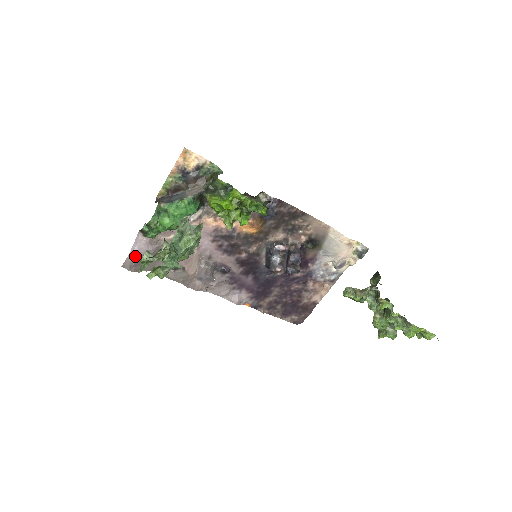
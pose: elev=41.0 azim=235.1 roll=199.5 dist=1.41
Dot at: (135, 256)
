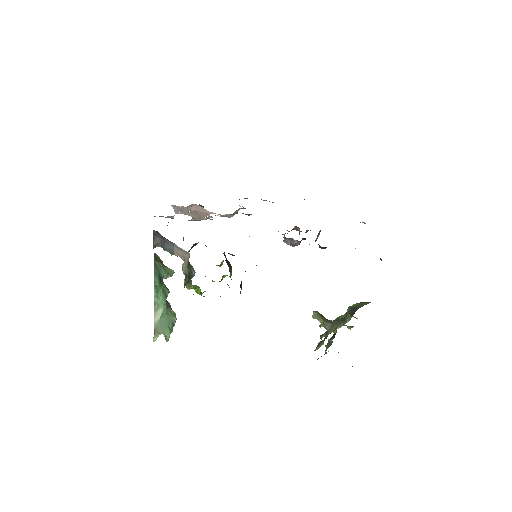
Dot at: occluded
